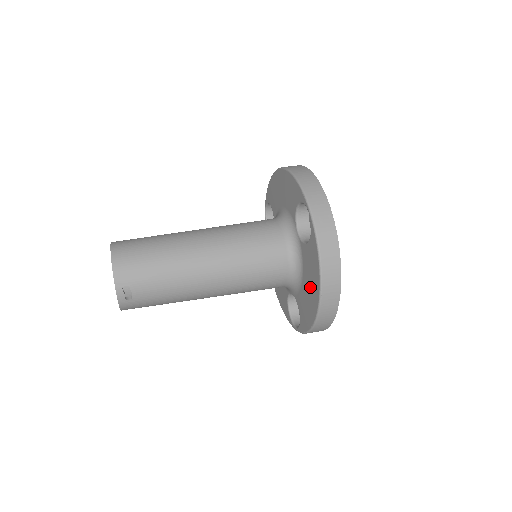
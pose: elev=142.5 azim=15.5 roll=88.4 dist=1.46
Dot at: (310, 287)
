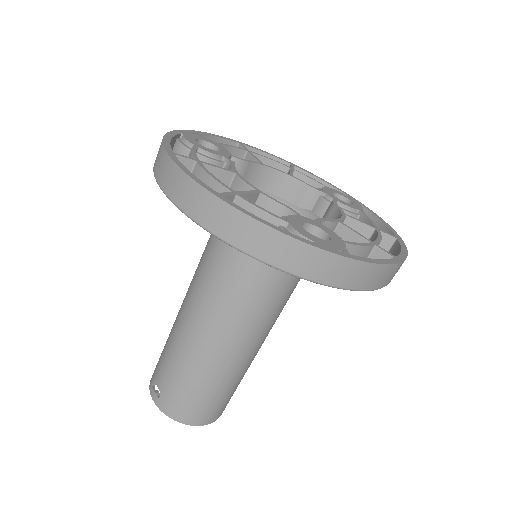
Dot at: occluded
